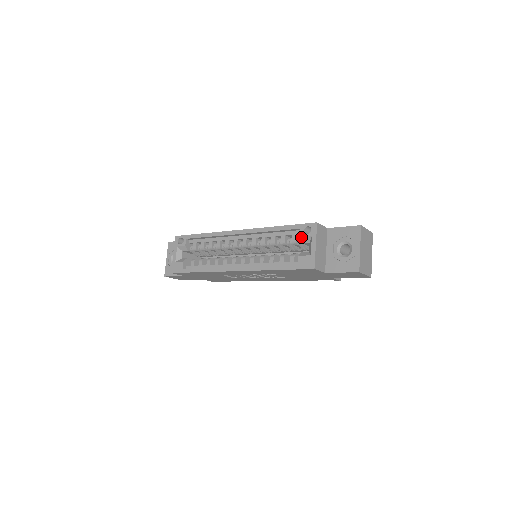
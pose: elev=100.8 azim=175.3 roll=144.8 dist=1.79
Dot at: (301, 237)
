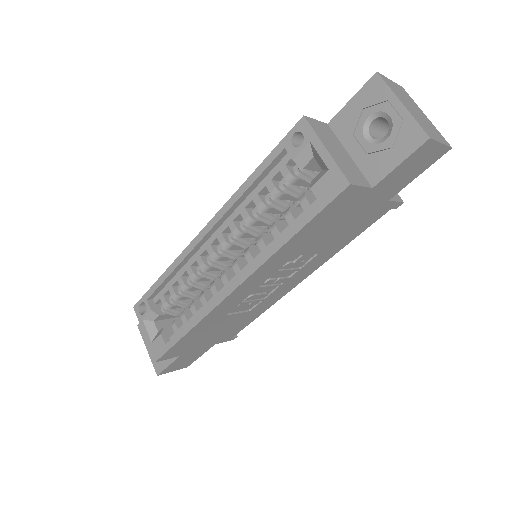
Dot at: (294, 158)
